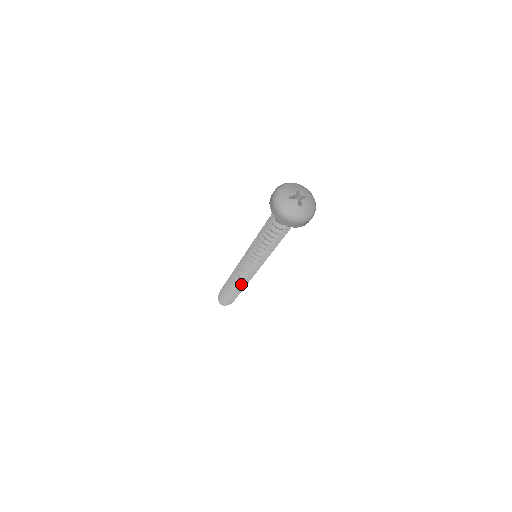
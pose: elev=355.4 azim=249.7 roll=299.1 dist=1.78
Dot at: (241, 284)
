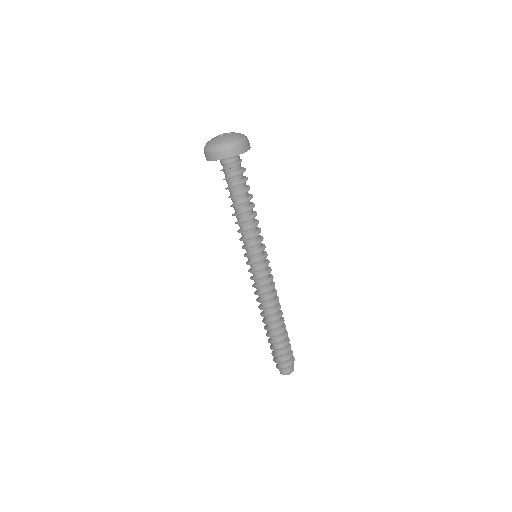
Dot at: (262, 309)
